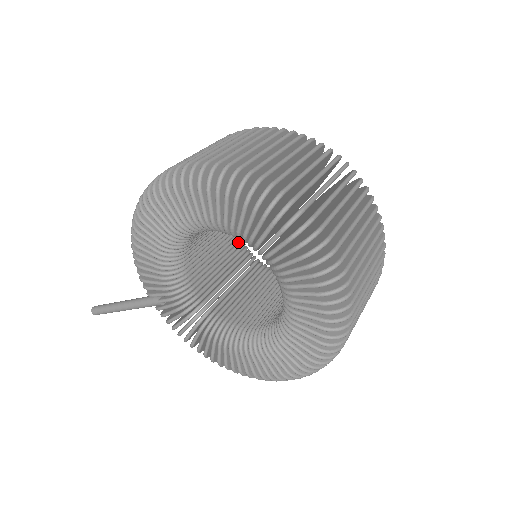
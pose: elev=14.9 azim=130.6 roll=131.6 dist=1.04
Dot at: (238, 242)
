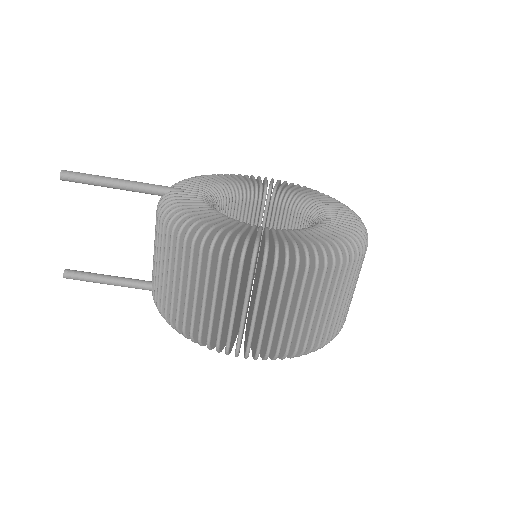
Dot at: occluded
